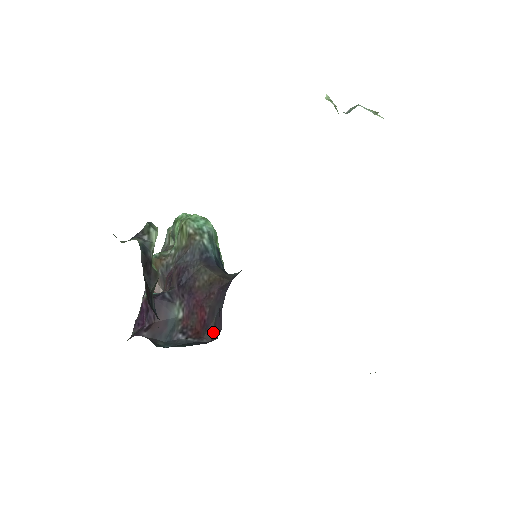
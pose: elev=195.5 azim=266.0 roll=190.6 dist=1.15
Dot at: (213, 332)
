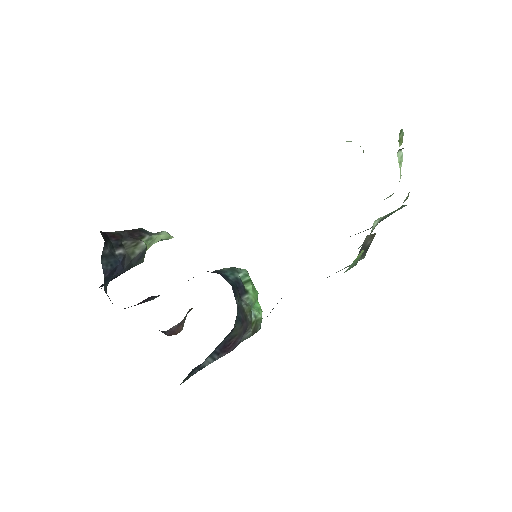
Dot at: occluded
